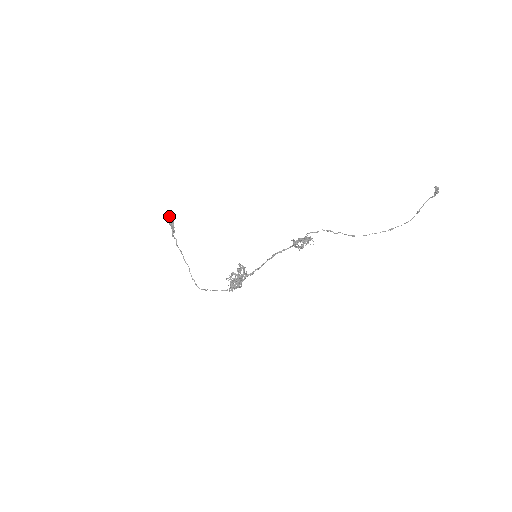
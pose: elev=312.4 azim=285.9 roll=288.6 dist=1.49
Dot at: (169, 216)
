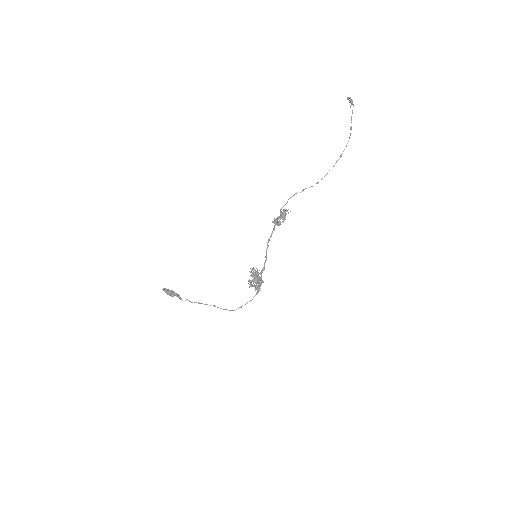
Dot at: (167, 292)
